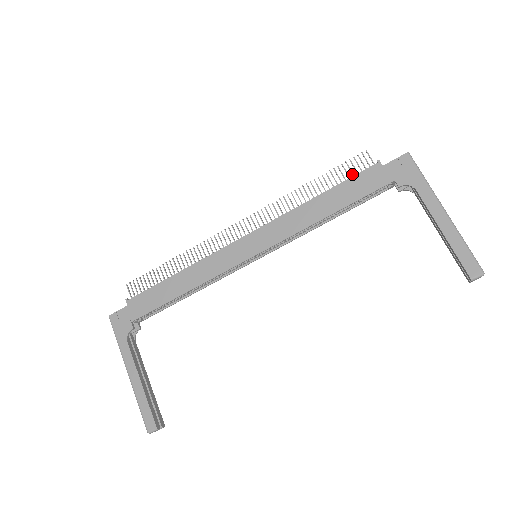
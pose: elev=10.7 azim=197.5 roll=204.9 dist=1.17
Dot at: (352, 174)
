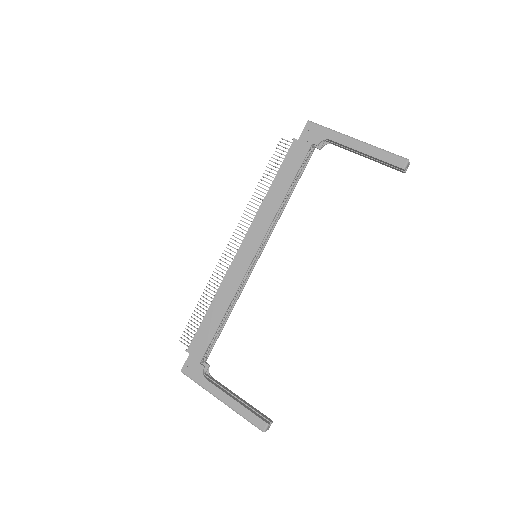
Dot at: occluded
